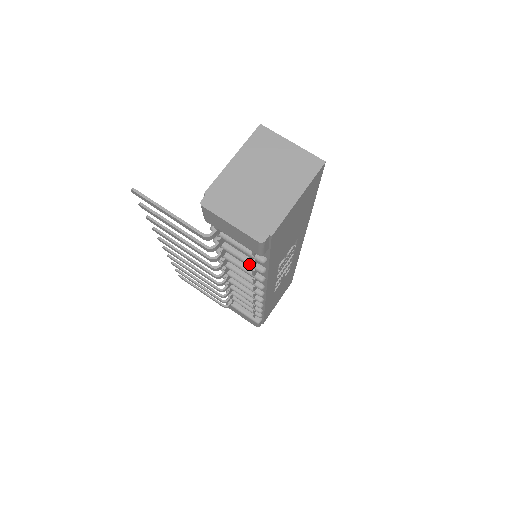
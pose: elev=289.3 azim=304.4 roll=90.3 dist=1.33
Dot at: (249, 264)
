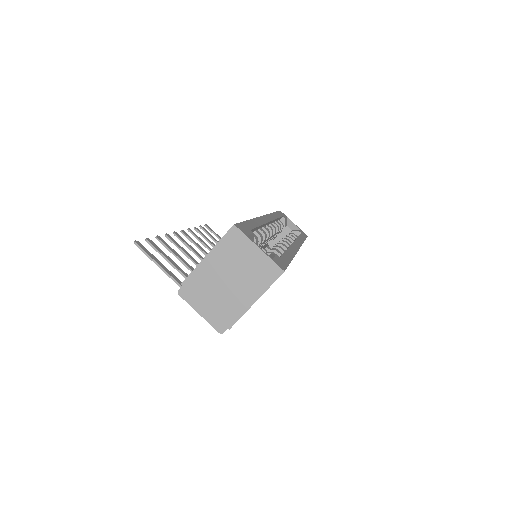
Dot at: occluded
